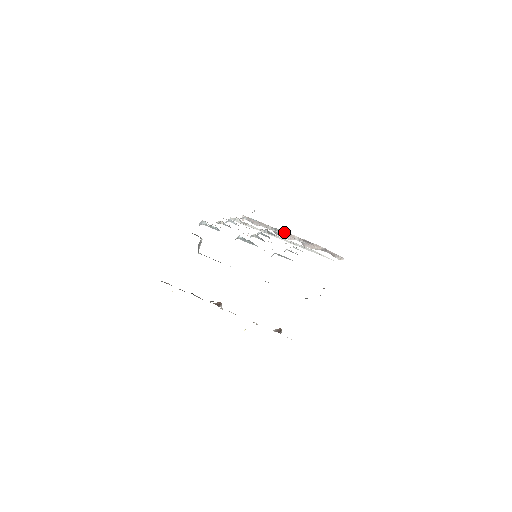
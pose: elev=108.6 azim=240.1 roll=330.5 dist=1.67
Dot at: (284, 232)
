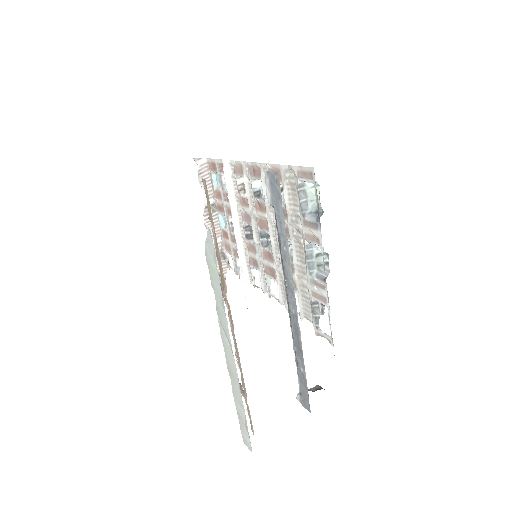
Dot at: (222, 225)
